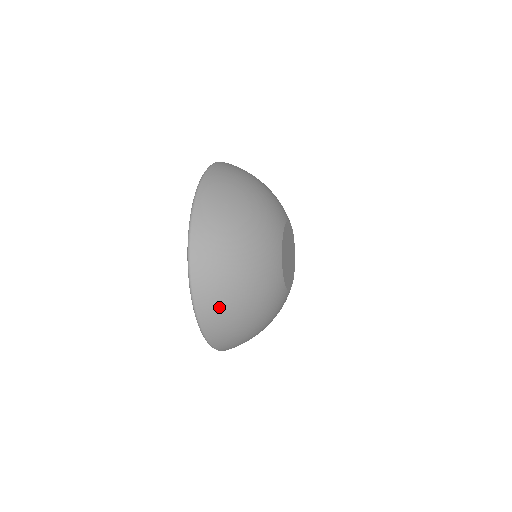
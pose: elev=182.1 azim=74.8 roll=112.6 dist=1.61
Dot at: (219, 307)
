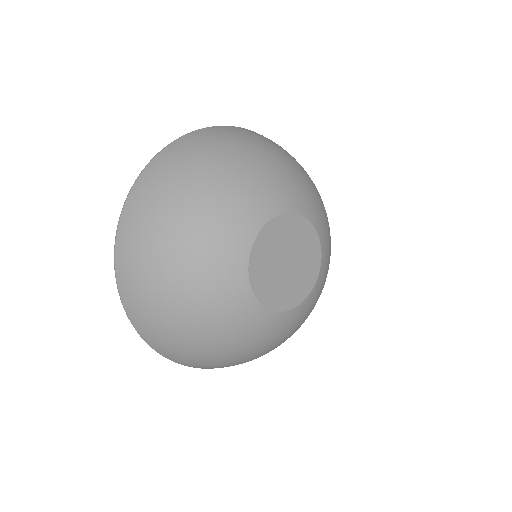
Dot at: (142, 225)
